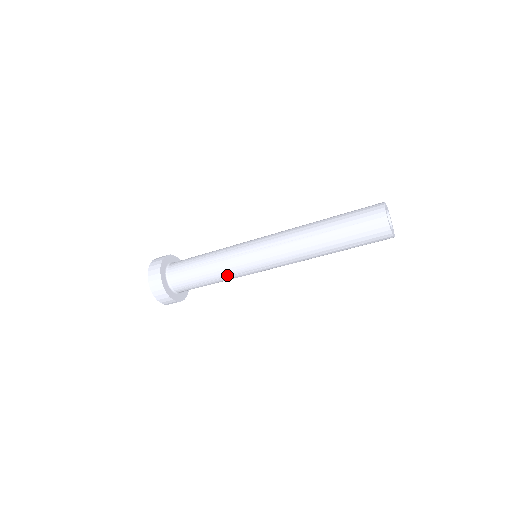
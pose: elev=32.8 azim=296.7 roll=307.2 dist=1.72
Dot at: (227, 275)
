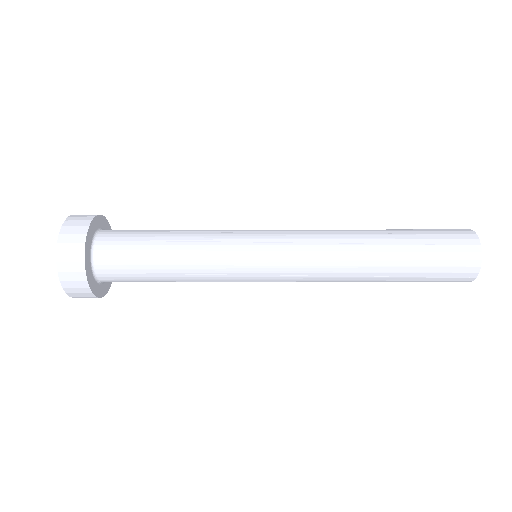
Dot at: (204, 271)
